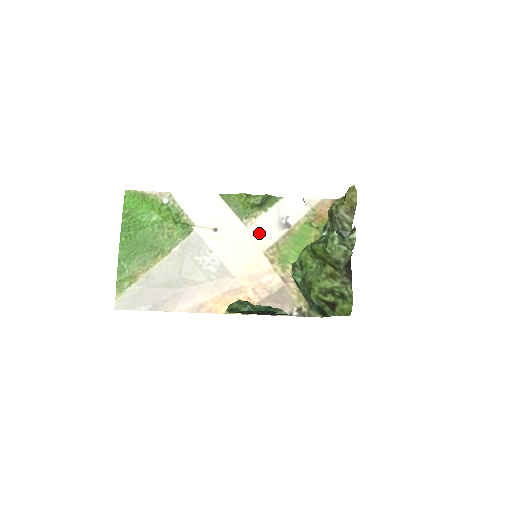
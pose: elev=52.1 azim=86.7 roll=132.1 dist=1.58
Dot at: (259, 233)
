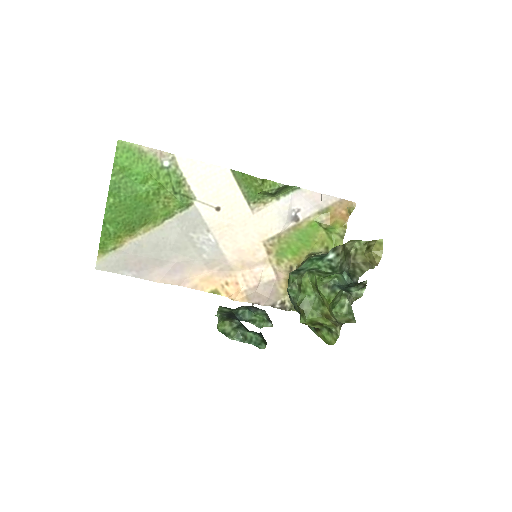
Dot at: (264, 221)
